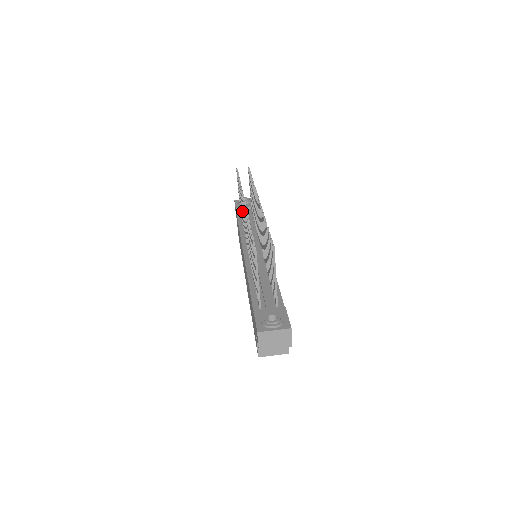
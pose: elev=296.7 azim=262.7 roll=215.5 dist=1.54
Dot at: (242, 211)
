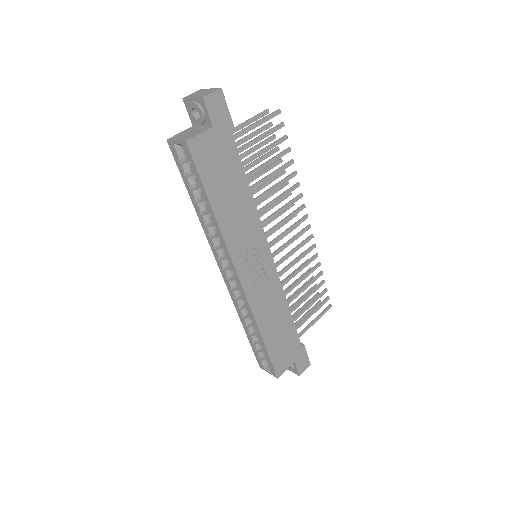
Dot at: occluded
